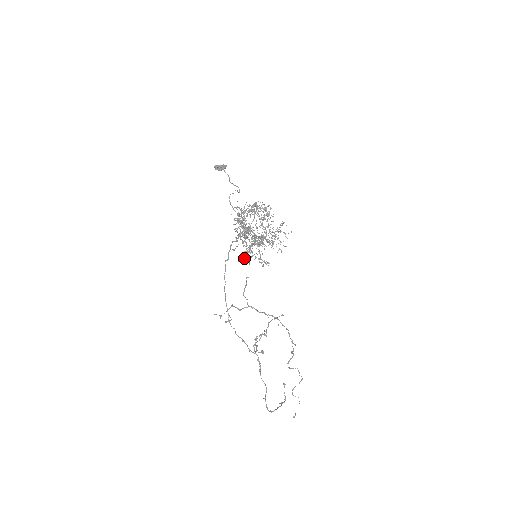
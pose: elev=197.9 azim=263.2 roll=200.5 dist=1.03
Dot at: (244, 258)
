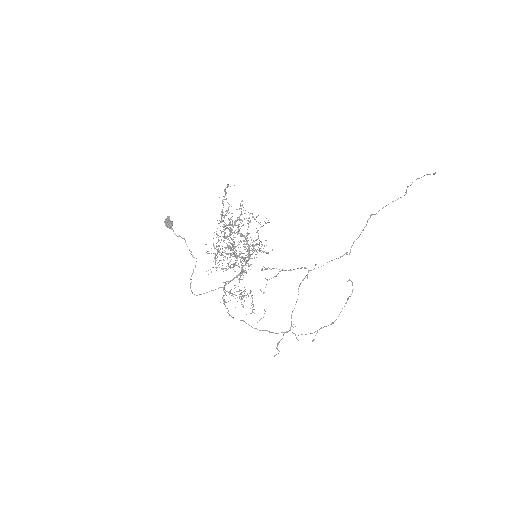
Dot at: (248, 265)
